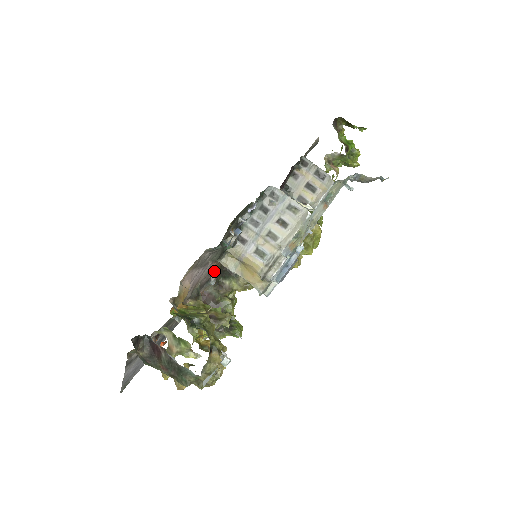
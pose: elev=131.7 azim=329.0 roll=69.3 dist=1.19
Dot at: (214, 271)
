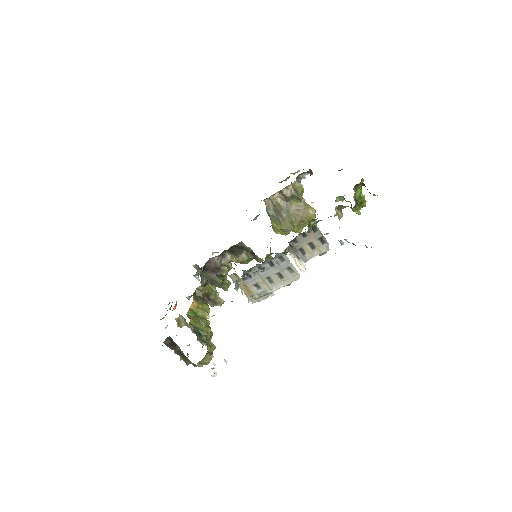
Dot at: occluded
